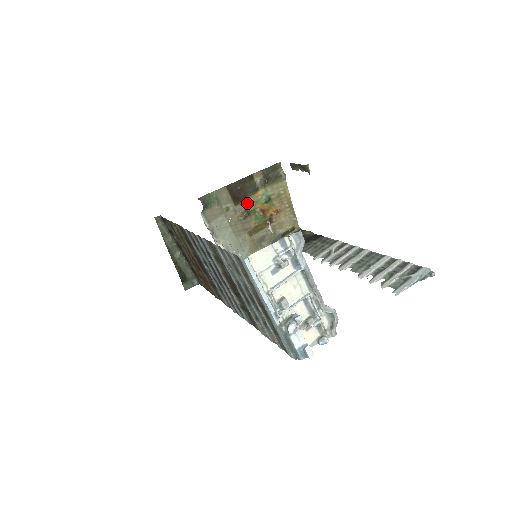
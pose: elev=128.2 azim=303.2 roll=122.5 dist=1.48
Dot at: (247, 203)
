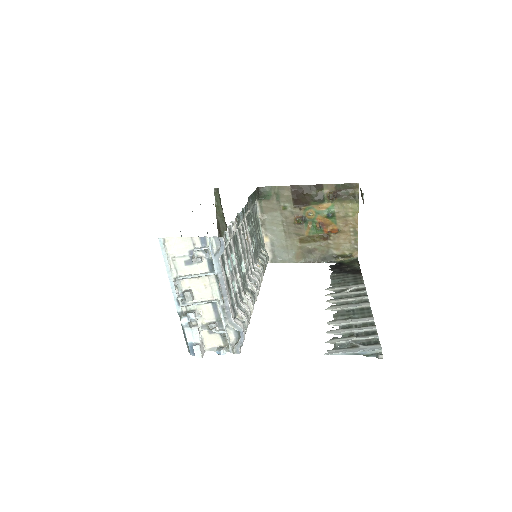
Dot at: (308, 210)
